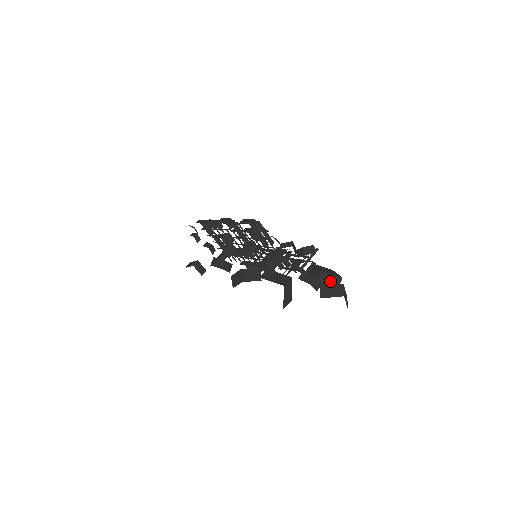
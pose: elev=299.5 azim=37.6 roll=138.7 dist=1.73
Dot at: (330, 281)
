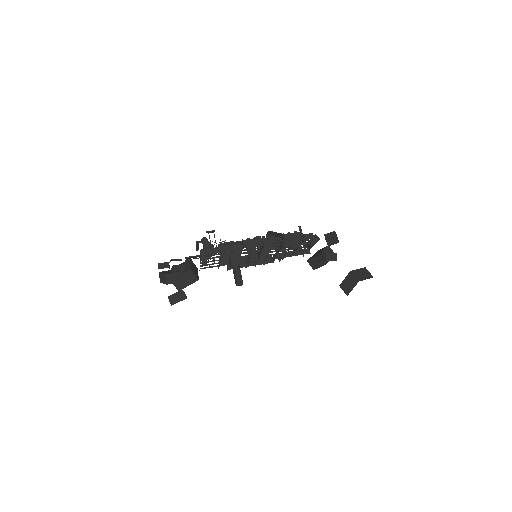
Dot at: occluded
